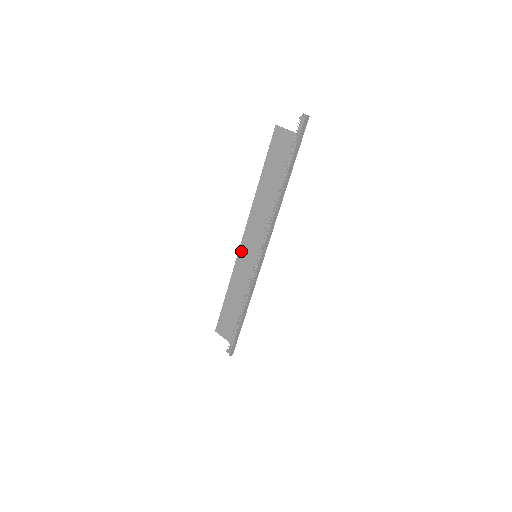
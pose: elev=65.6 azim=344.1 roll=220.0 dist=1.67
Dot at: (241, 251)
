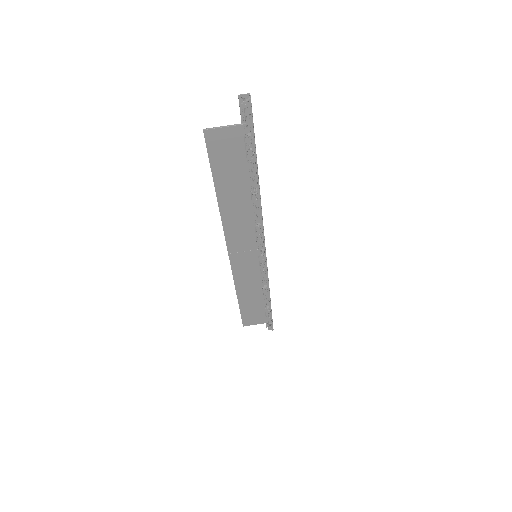
Dot at: (234, 263)
